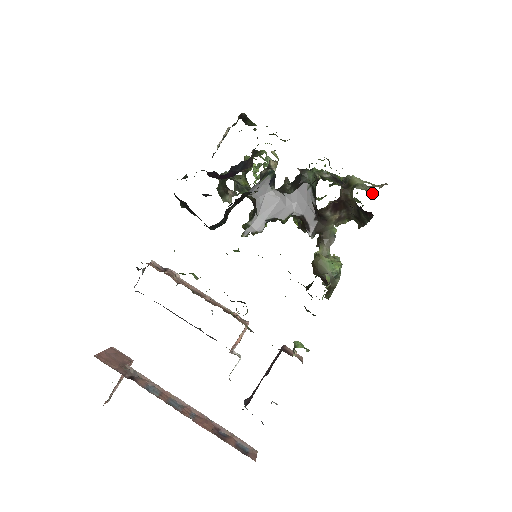
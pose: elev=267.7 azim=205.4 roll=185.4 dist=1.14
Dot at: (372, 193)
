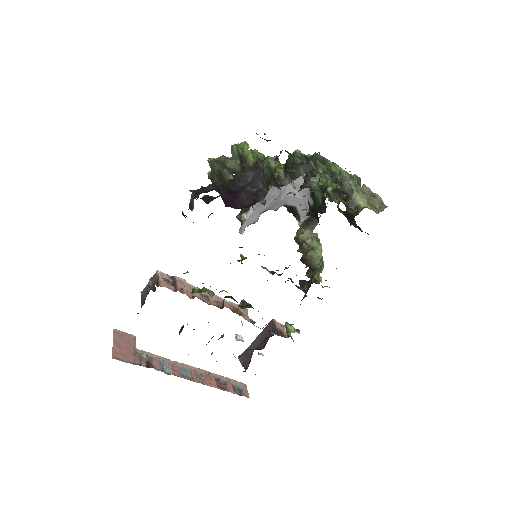
Dot at: (358, 184)
